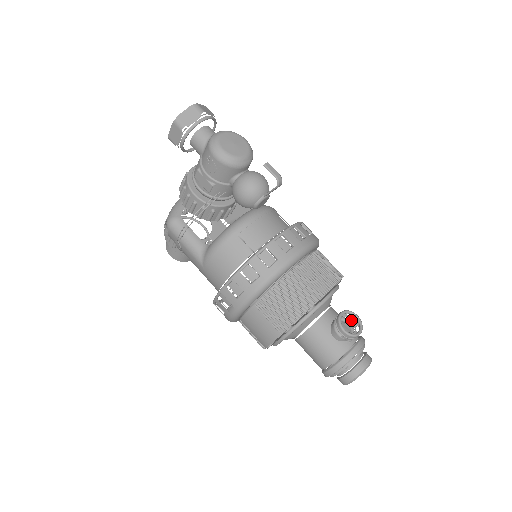
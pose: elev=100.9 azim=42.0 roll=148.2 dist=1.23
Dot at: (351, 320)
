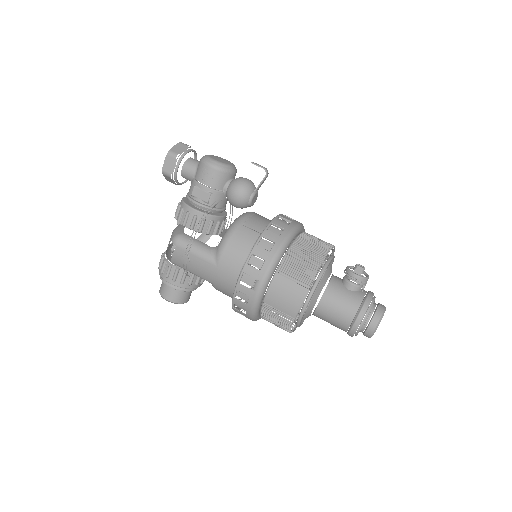
Dot at: (358, 266)
